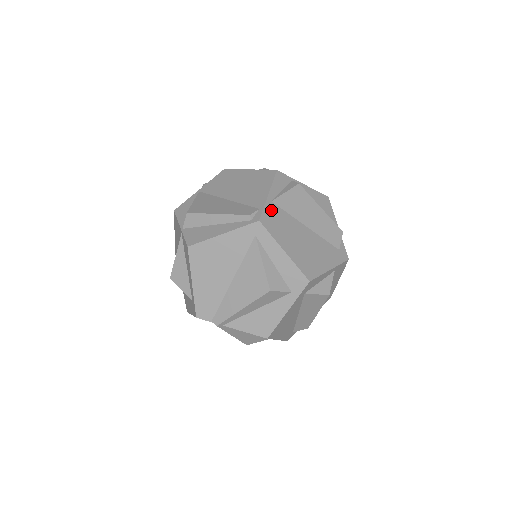
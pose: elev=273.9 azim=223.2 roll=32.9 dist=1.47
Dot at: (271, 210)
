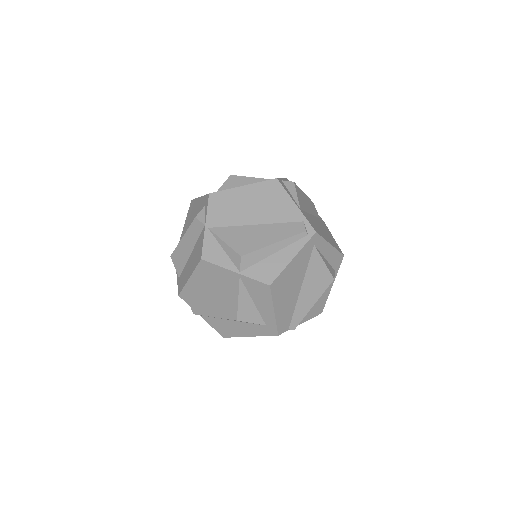
Dot at: (307, 217)
